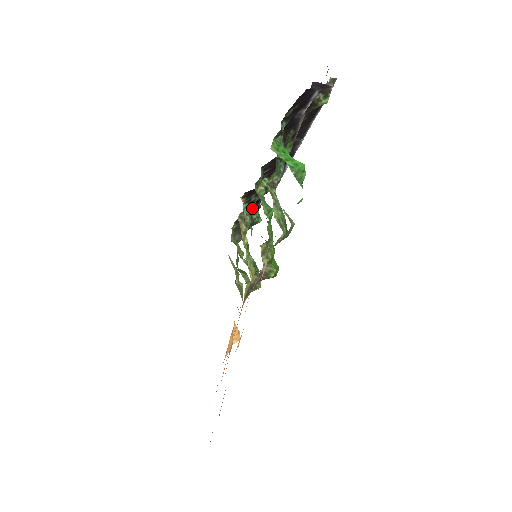
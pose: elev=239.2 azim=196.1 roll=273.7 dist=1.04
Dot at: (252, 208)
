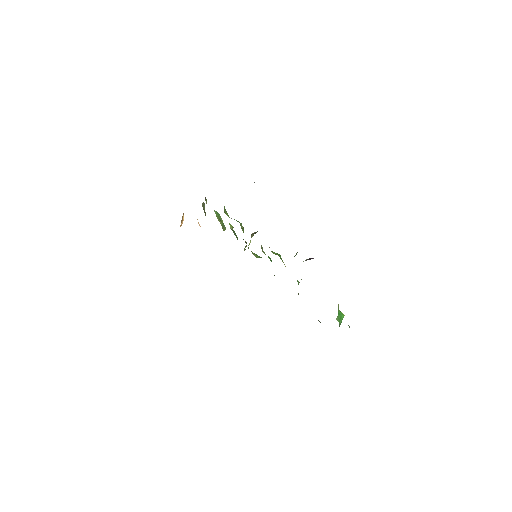
Dot at: occluded
